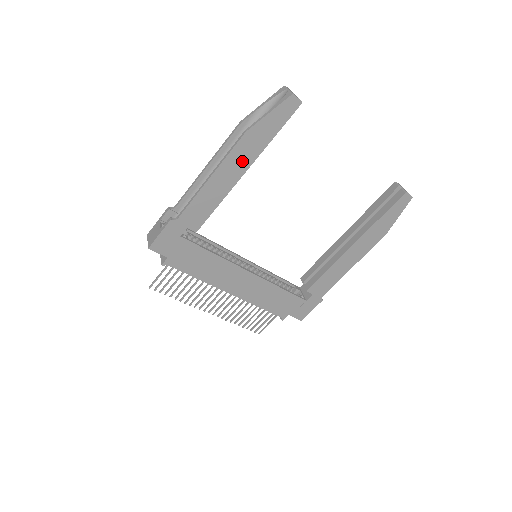
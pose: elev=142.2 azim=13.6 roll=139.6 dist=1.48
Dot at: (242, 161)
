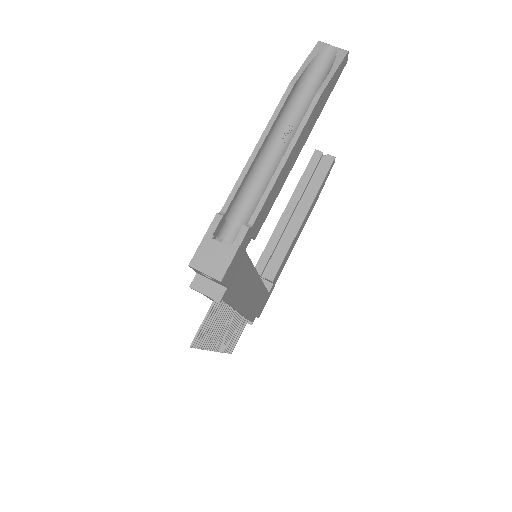
Dot at: (306, 133)
